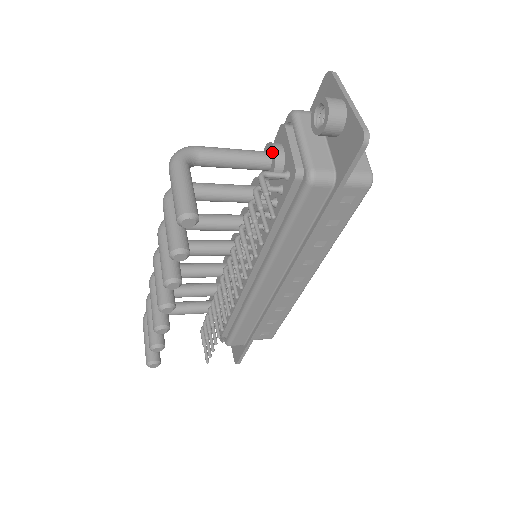
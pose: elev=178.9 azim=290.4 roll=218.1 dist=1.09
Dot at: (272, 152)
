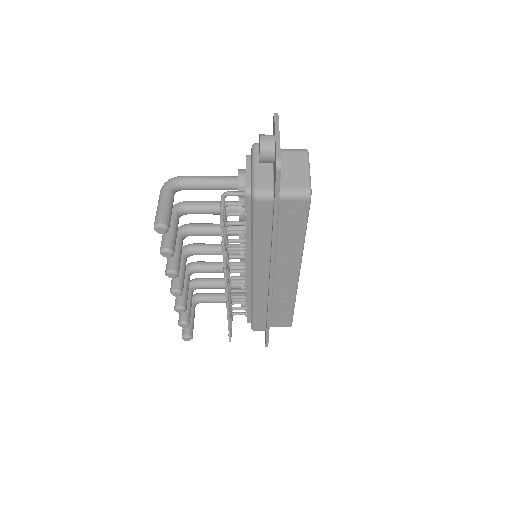
Dot at: (238, 176)
